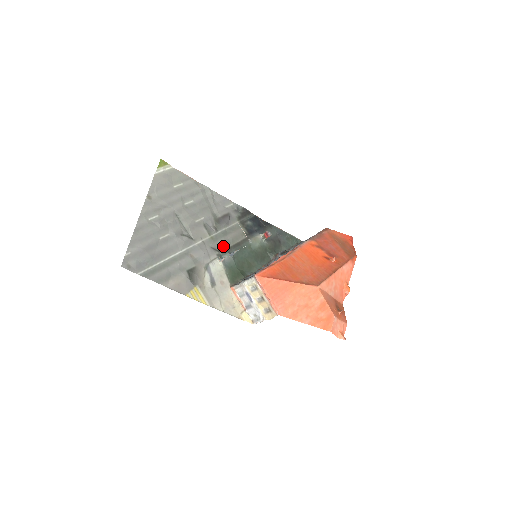
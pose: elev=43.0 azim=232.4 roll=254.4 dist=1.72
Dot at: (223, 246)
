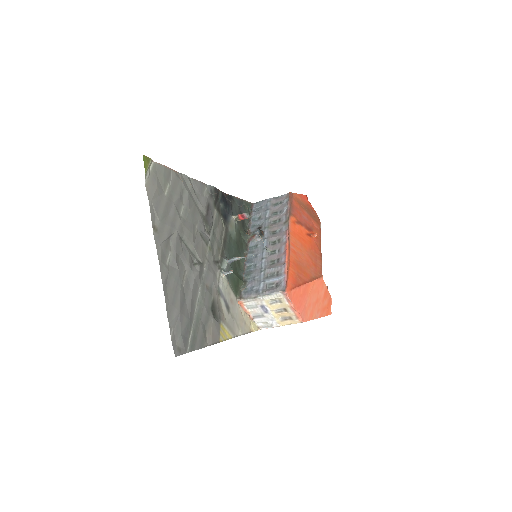
Dot at: (218, 252)
